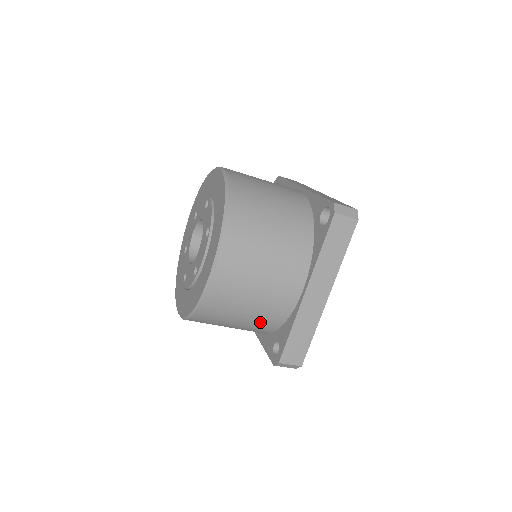
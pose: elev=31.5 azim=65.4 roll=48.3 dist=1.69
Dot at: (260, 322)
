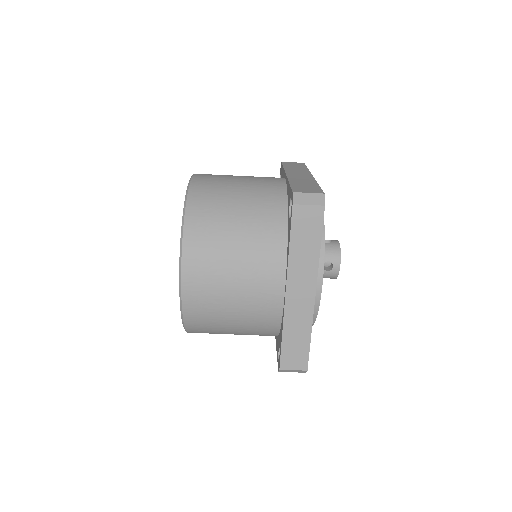
Dot at: (255, 328)
